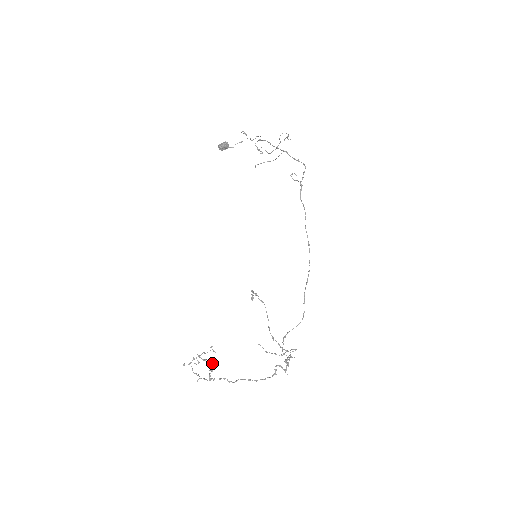
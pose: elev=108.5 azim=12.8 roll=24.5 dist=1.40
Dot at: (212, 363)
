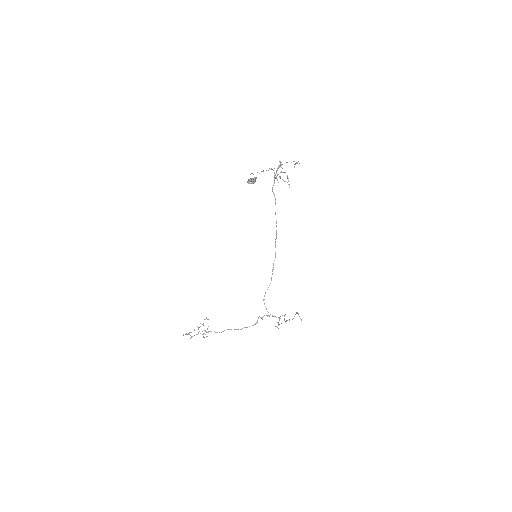
Dot at: occluded
